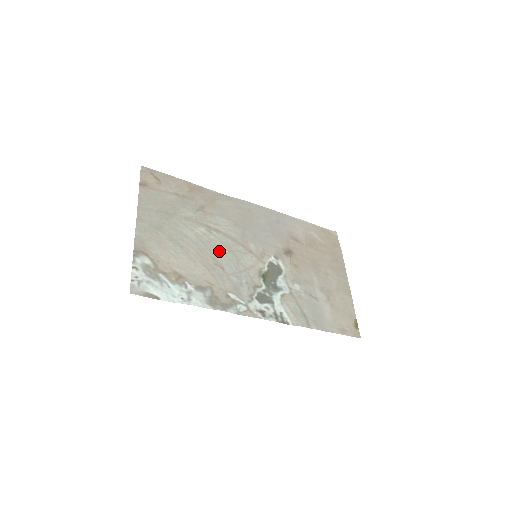
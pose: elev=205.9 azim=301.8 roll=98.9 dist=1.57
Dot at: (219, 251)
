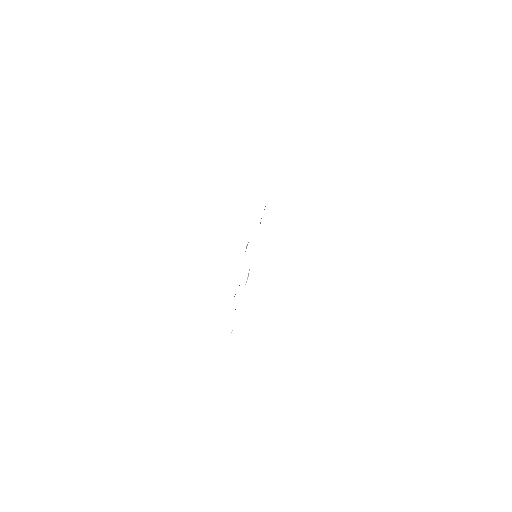
Dot at: occluded
